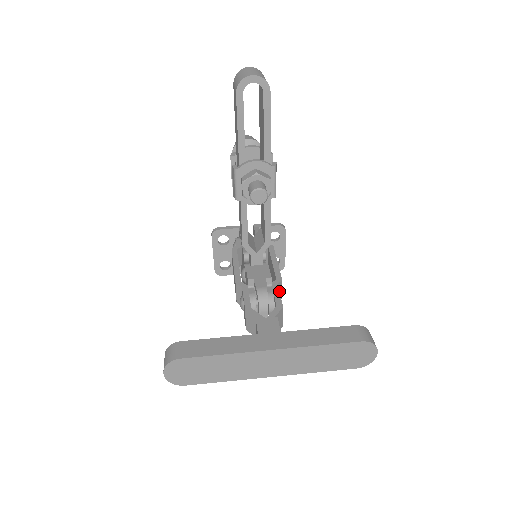
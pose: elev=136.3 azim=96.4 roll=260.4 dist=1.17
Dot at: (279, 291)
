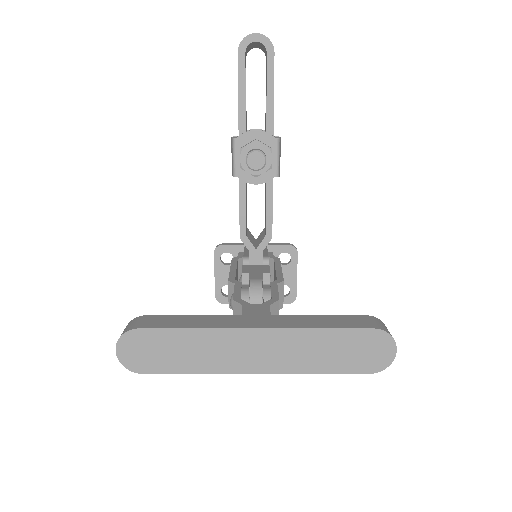
Dot at: (279, 295)
